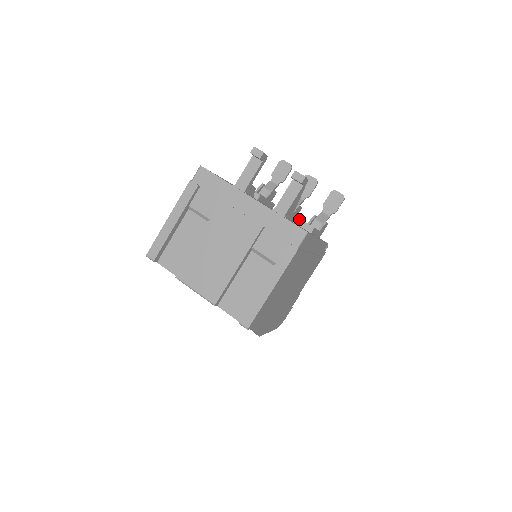
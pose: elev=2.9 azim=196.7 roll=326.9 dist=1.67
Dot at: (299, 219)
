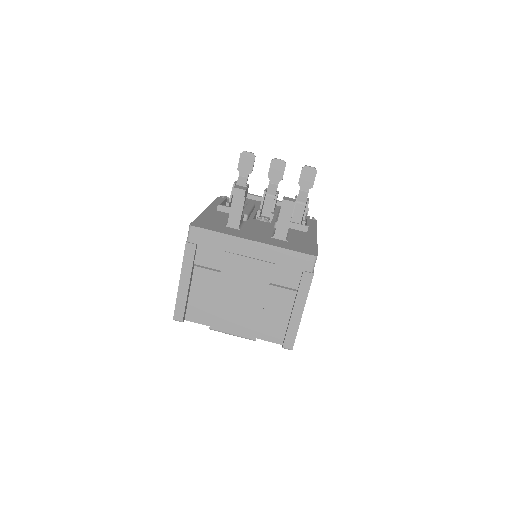
Dot at: (291, 223)
